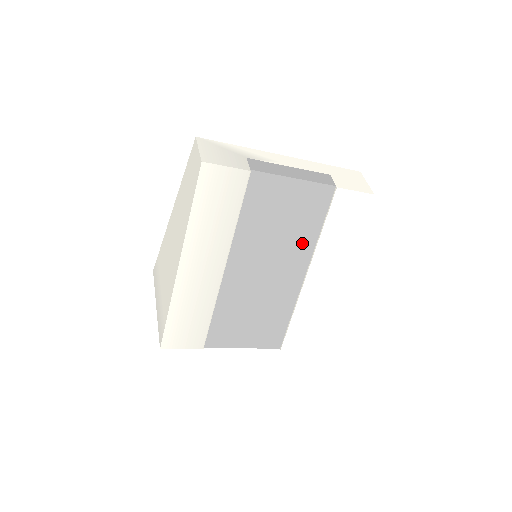
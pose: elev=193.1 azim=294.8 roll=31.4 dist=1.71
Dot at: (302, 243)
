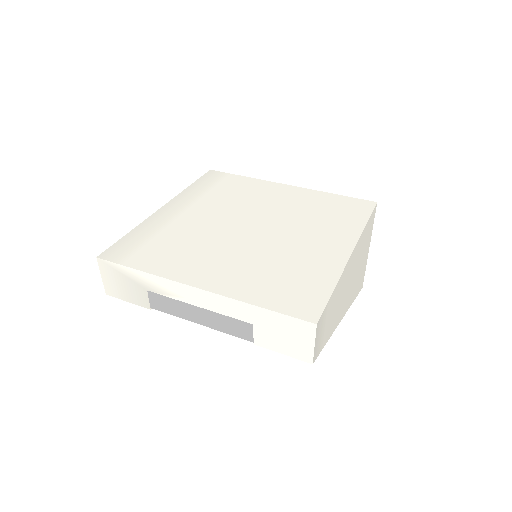
Dot at: occluded
